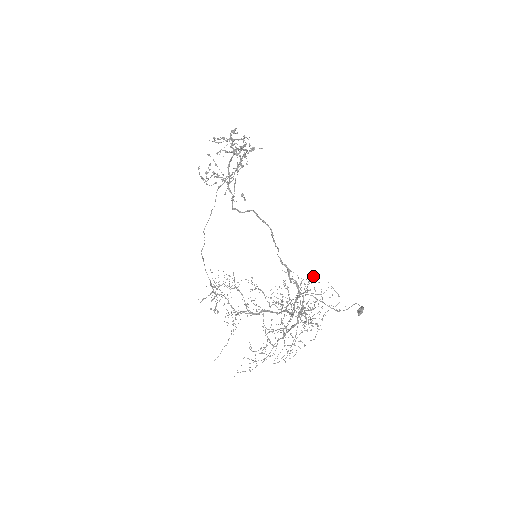
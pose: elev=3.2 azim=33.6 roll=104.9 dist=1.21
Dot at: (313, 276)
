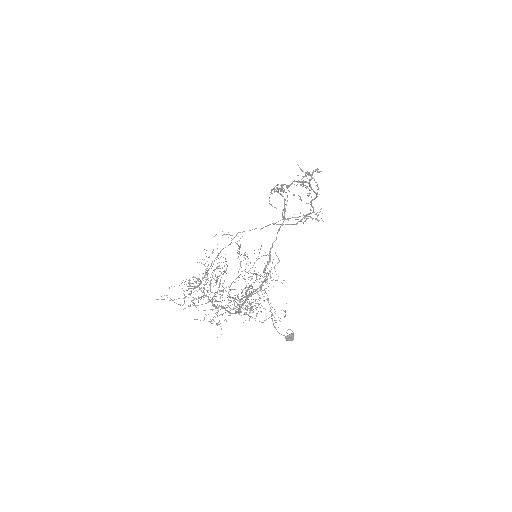
Dot at: occluded
